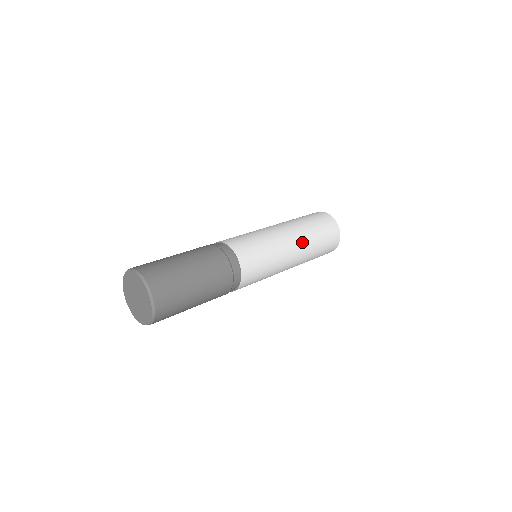
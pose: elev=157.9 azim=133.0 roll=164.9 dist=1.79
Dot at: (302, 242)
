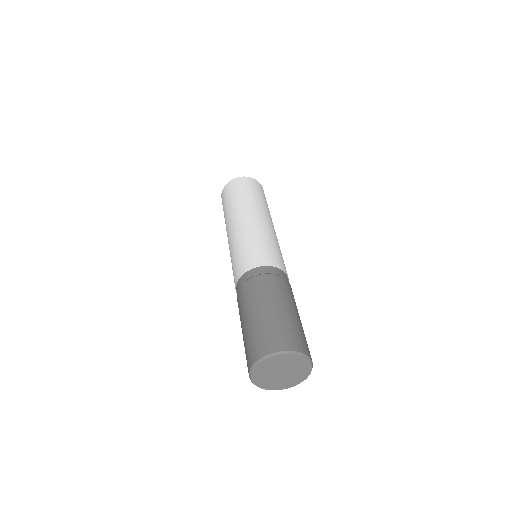
Dot at: occluded
